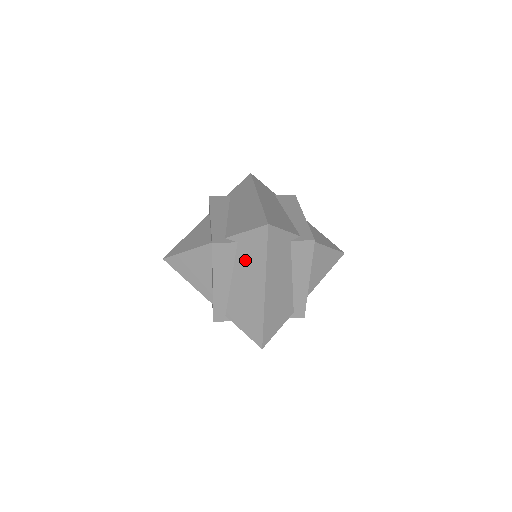
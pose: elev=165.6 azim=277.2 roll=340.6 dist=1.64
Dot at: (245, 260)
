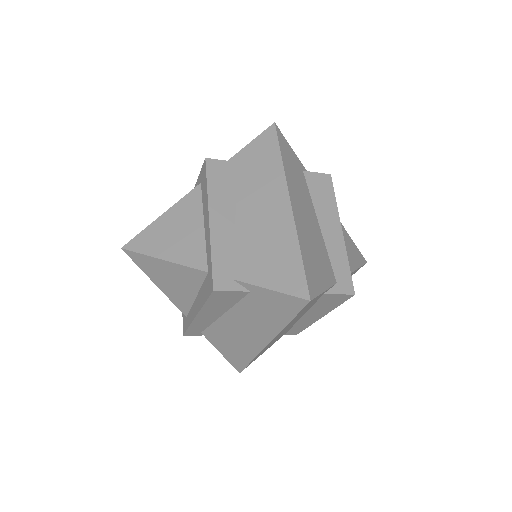
Dot at: (252, 177)
